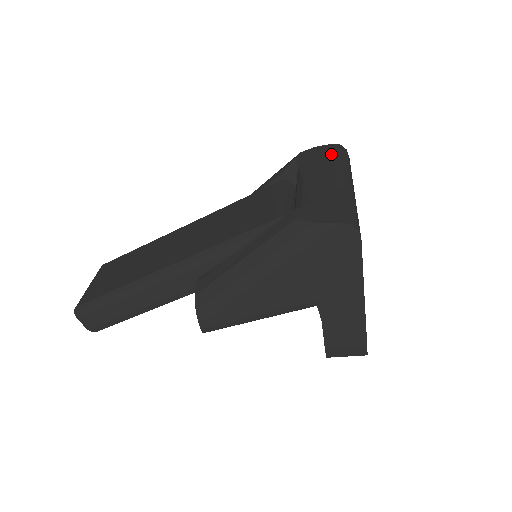
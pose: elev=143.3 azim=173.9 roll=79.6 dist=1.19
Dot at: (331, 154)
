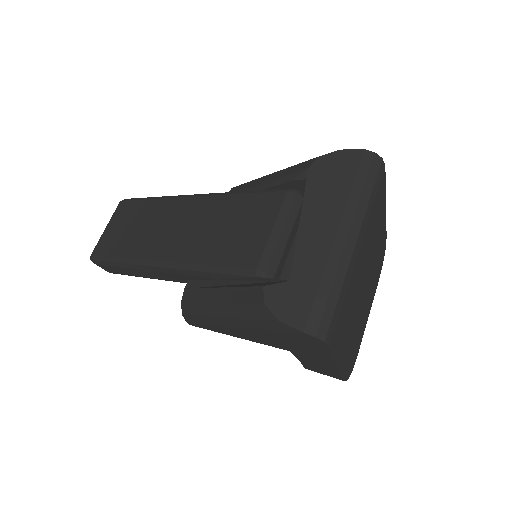
Dot at: (352, 176)
